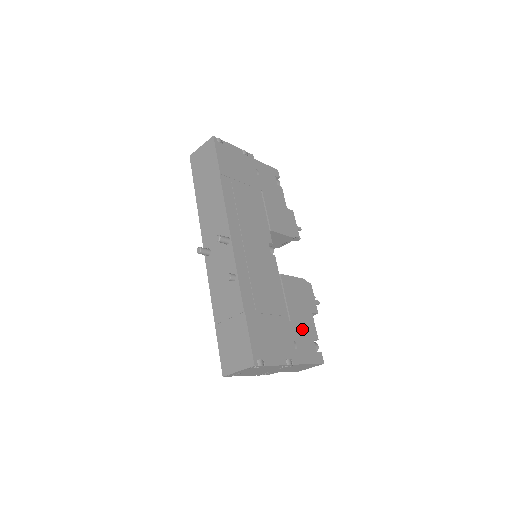
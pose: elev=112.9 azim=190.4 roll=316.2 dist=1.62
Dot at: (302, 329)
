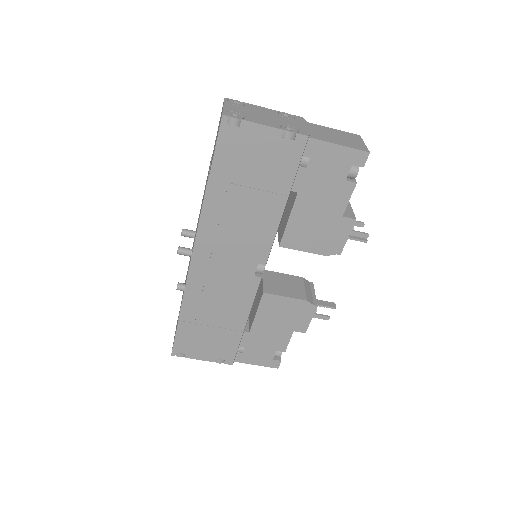
Dot at: (264, 341)
